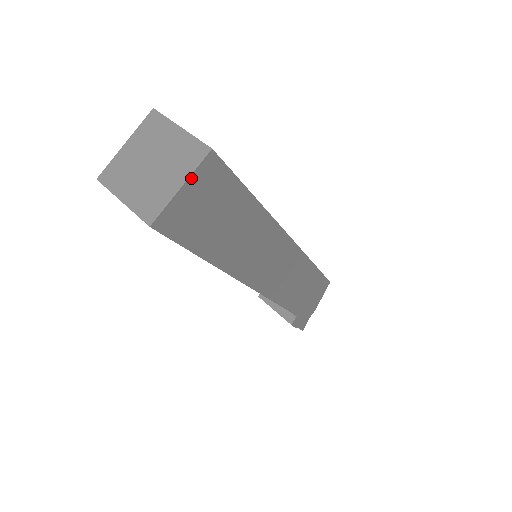
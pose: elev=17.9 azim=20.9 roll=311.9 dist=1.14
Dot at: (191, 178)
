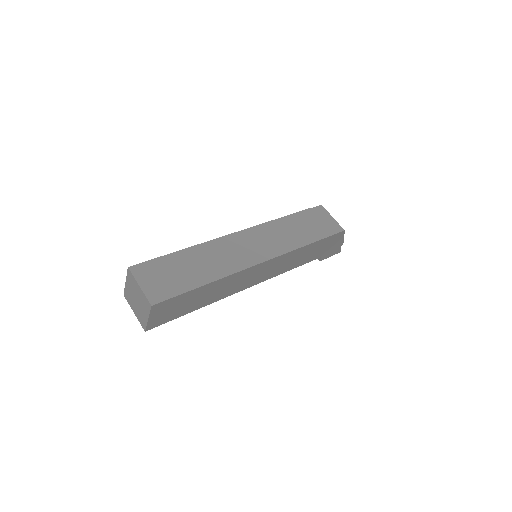
Dot at: (150, 315)
